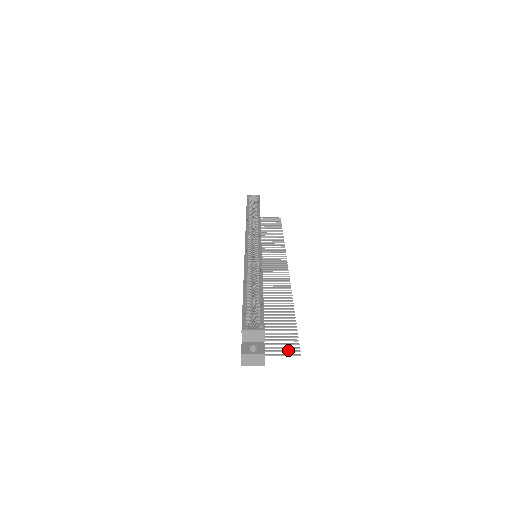
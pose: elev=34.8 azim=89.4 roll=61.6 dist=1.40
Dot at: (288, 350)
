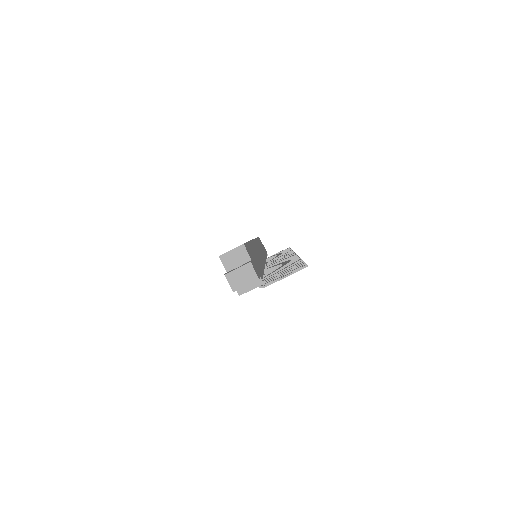
Dot at: (292, 271)
